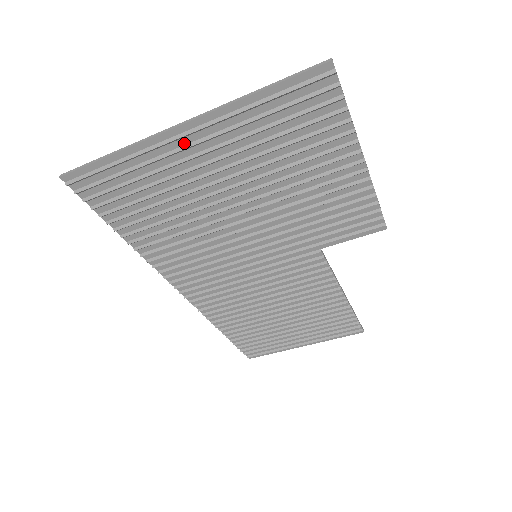
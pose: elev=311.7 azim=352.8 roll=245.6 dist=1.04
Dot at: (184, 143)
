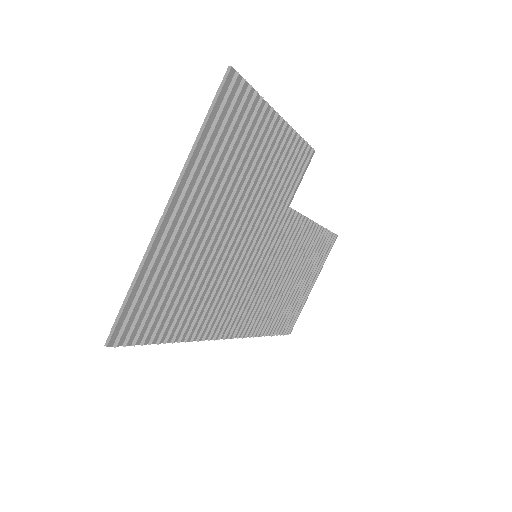
Dot at: (176, 223)
